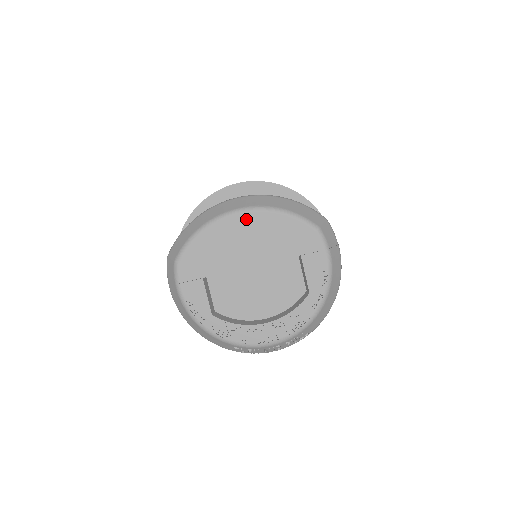
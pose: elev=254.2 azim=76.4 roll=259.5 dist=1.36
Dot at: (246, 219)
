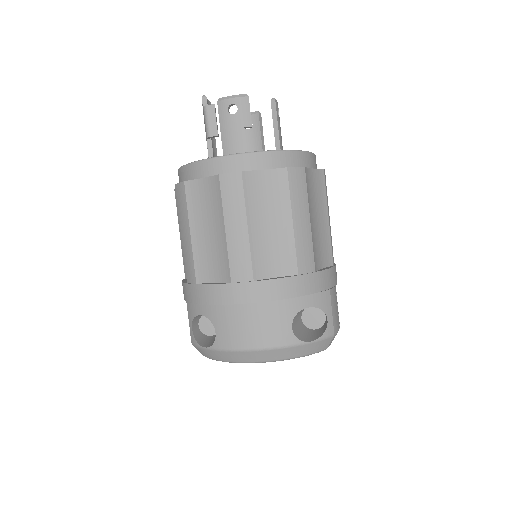
Dot at: occluded
